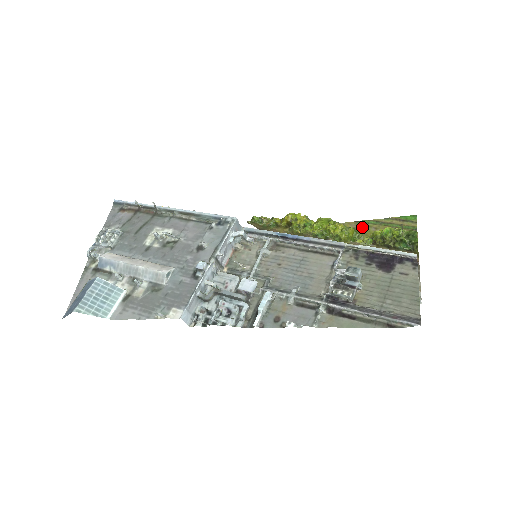
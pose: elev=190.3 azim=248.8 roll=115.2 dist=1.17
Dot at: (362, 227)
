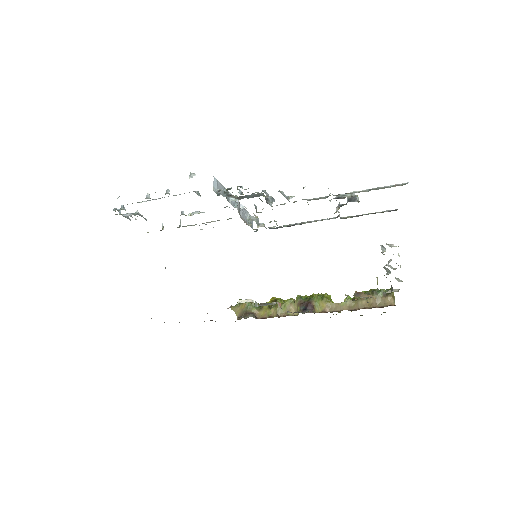
Dot at: occluded
